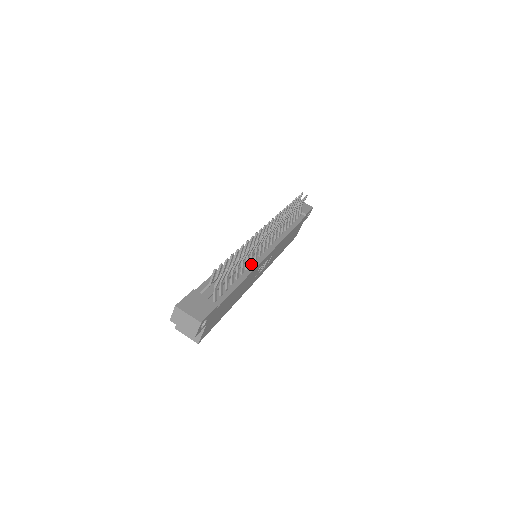
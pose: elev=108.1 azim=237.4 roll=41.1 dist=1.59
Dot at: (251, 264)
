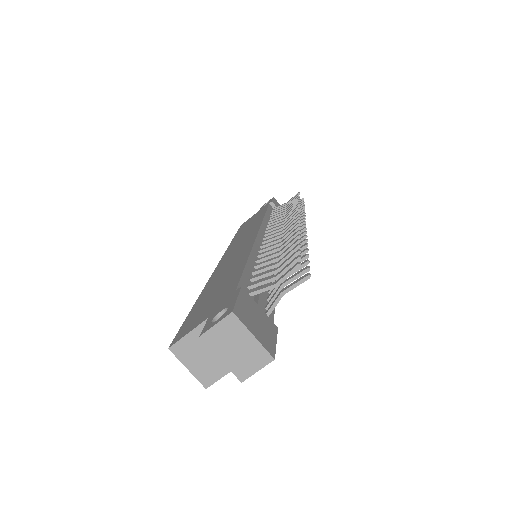
Dot at: occluded
